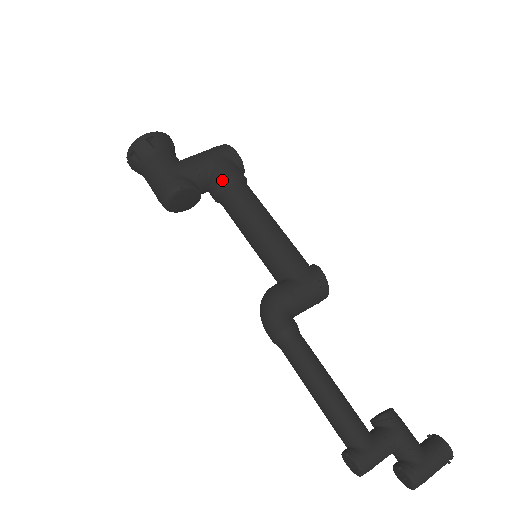
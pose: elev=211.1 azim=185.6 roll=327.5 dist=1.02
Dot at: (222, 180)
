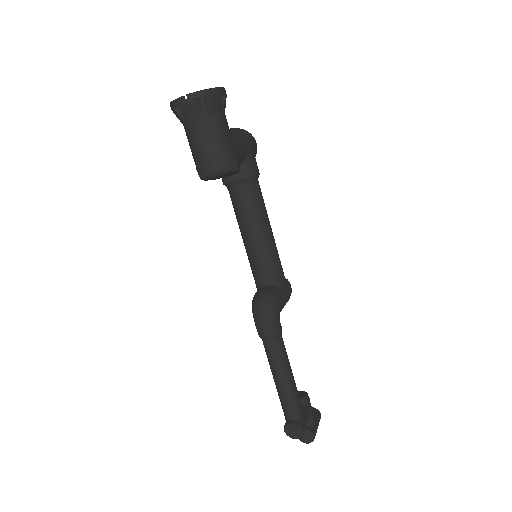
Dot at: (253, 174)
